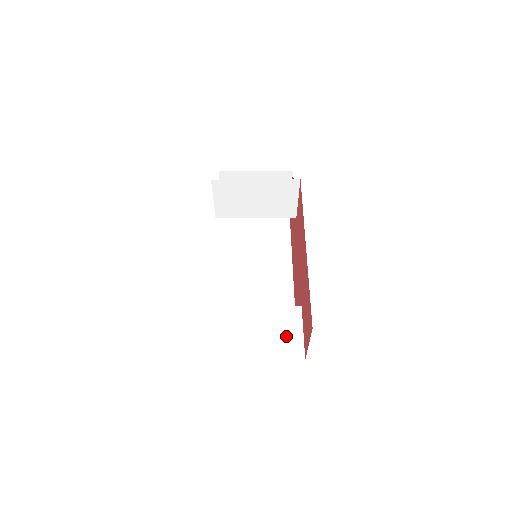
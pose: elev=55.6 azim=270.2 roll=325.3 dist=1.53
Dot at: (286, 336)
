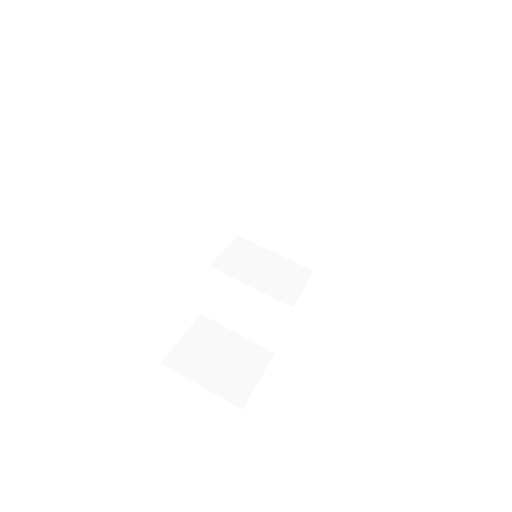
Dot at: occluded
